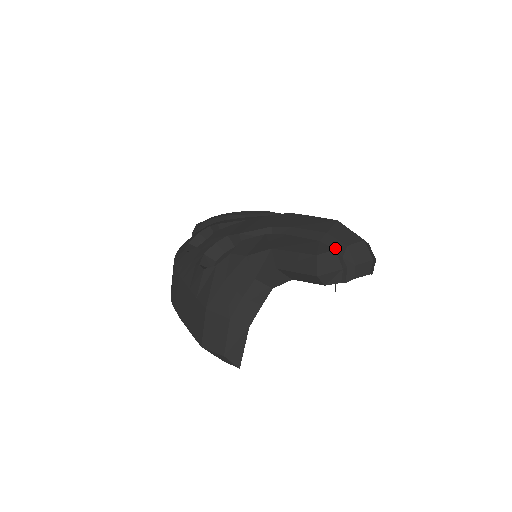
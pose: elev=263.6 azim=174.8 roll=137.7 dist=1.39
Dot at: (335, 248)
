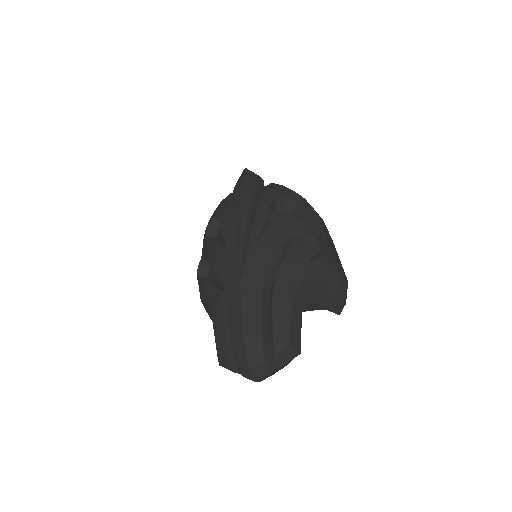
Dot at: (234, 355)
